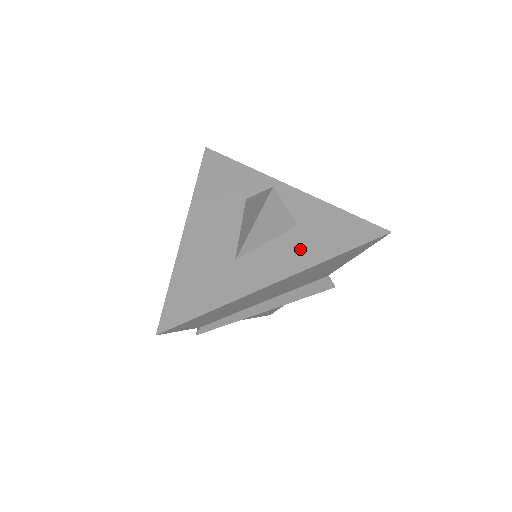
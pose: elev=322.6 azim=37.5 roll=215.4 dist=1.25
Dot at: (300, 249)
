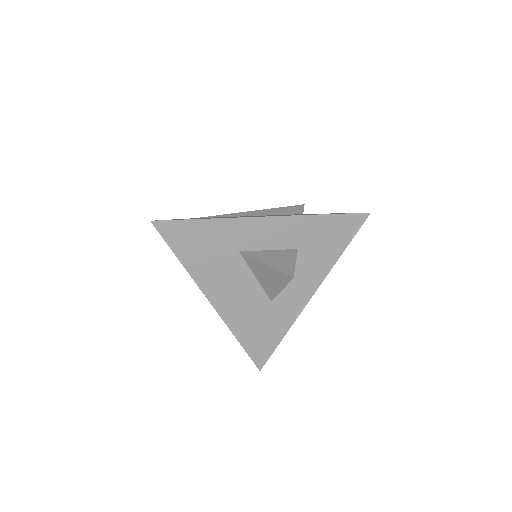
Dot at: (312, 266)
